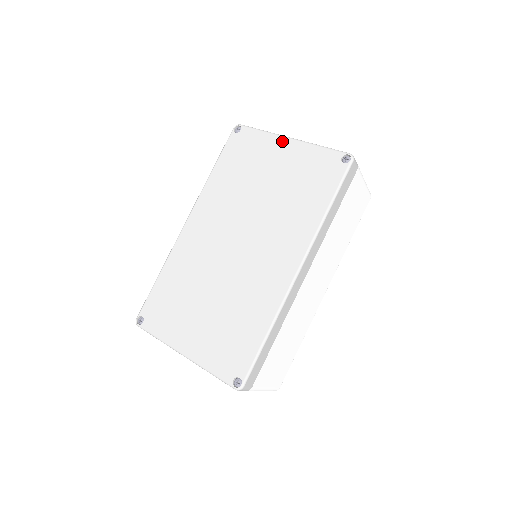
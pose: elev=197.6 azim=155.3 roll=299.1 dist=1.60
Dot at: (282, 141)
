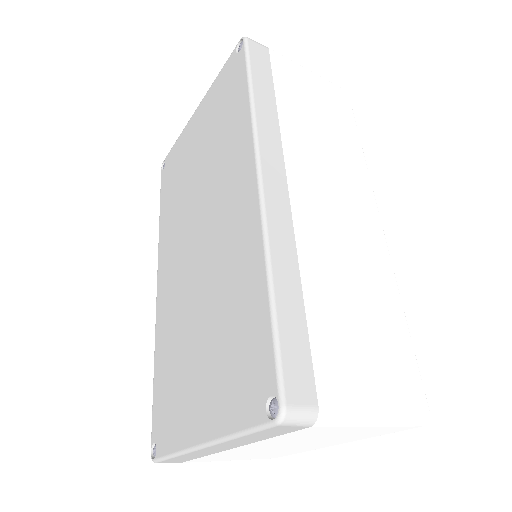
Dot at: (192, 120)
